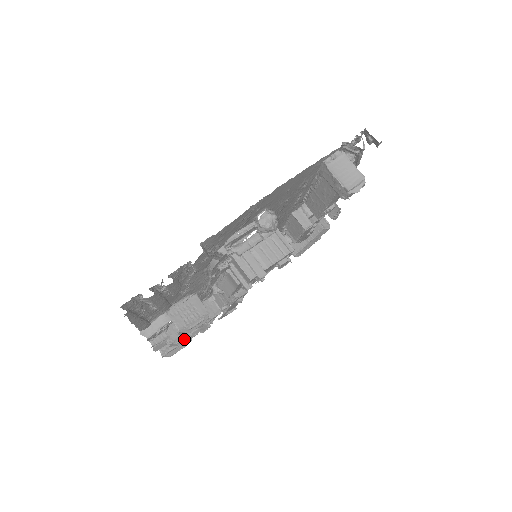
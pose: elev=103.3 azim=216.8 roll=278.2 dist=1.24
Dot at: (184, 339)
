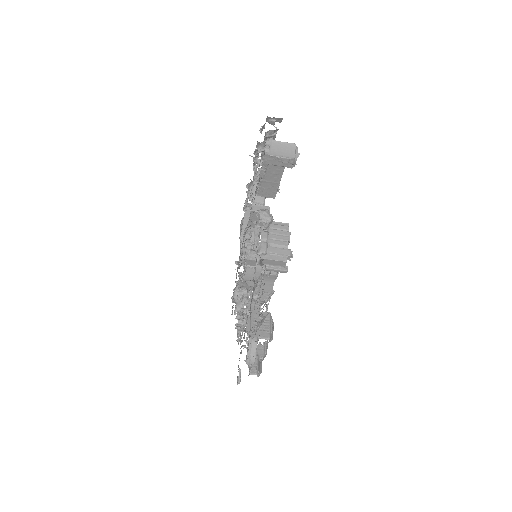
Dot at: (266, 348)
